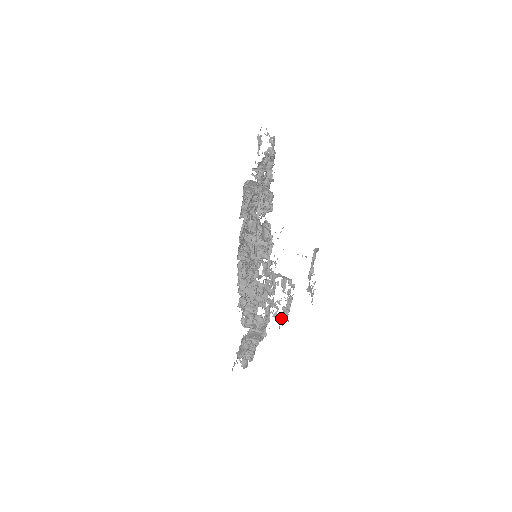
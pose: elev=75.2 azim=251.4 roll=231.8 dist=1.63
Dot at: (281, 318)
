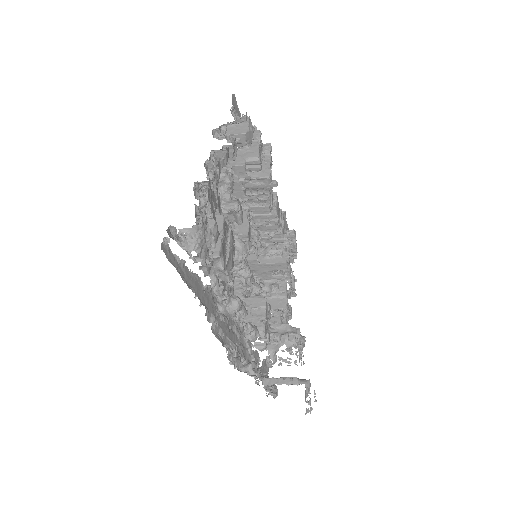
Dot at: occluded
